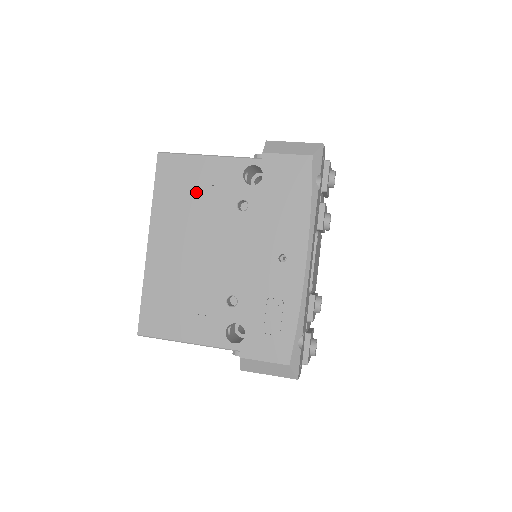
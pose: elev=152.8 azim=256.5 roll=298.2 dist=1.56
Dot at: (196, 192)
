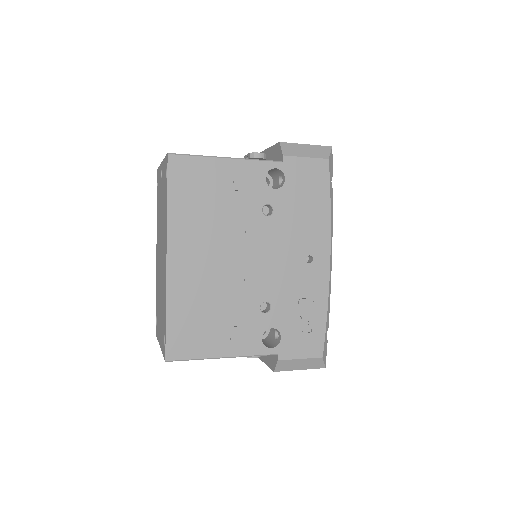
Dot at: (218, 198)
